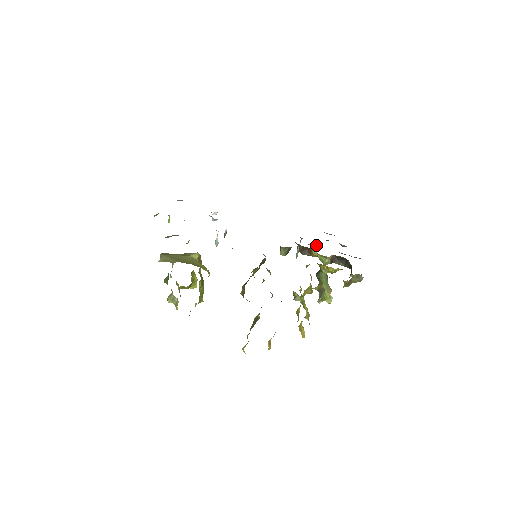
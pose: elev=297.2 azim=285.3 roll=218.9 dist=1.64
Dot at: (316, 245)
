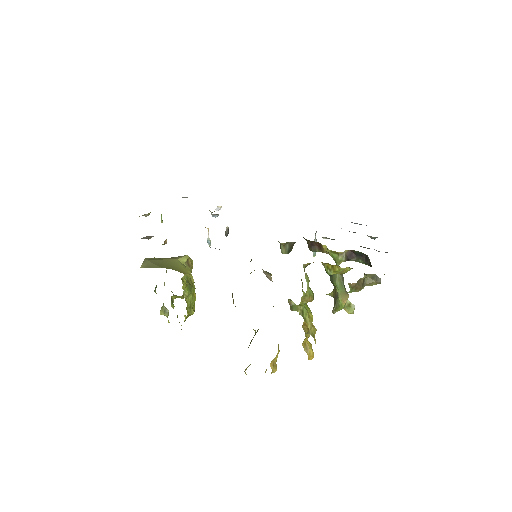
Dot at: occluded
